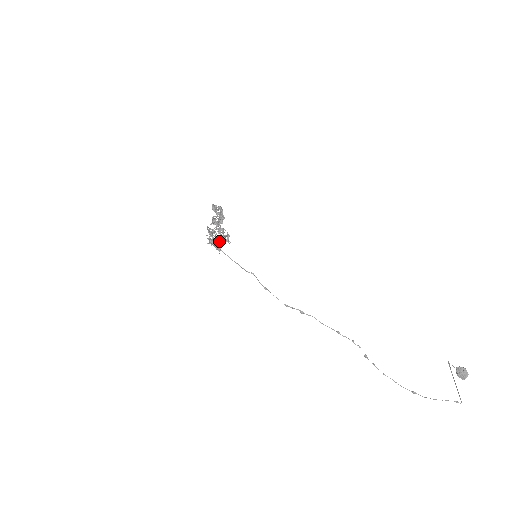
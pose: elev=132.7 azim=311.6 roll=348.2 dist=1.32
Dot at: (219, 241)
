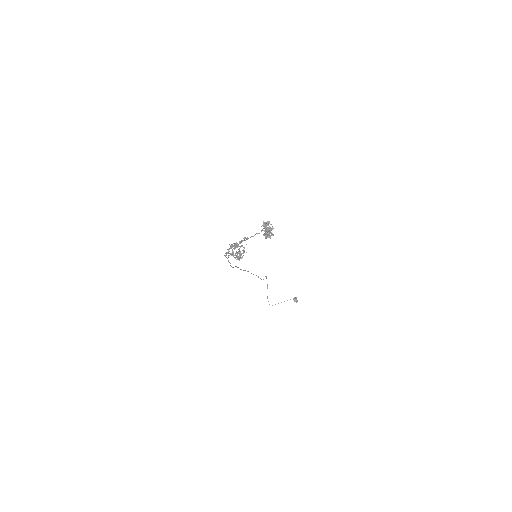
Dot at: occluded
